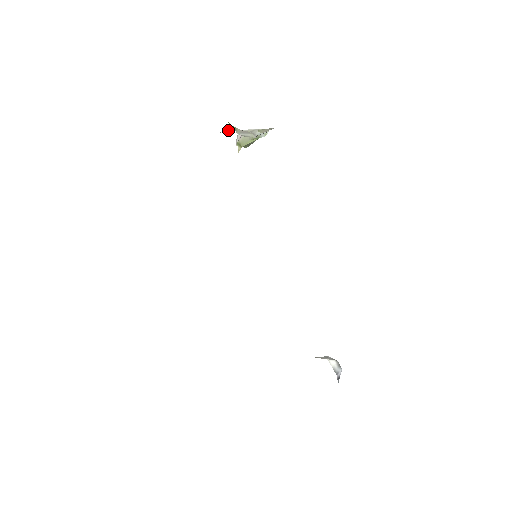
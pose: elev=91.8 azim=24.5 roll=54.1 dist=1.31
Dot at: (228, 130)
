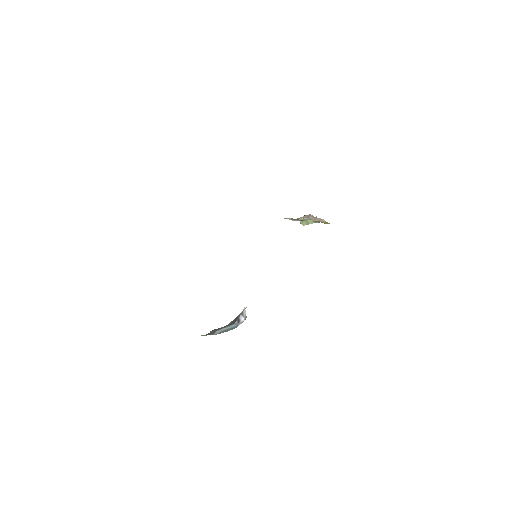
Dot at: occluded
